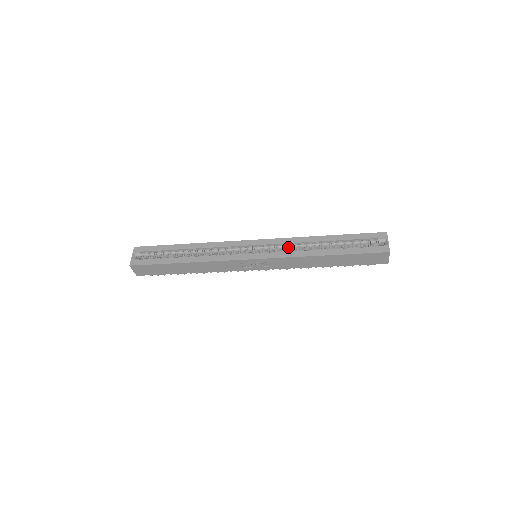
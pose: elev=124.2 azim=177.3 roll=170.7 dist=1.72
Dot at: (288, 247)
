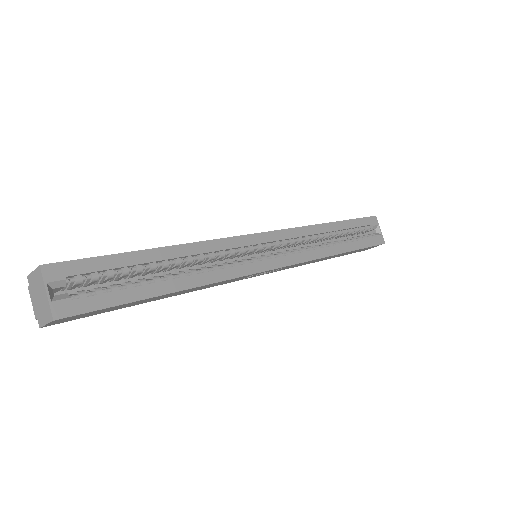
Dot at: (301, 242)
